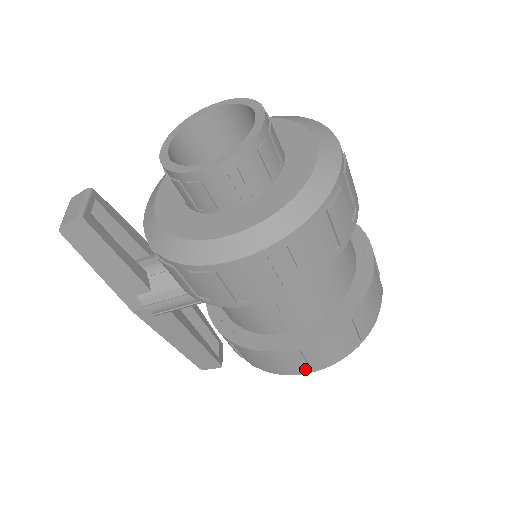
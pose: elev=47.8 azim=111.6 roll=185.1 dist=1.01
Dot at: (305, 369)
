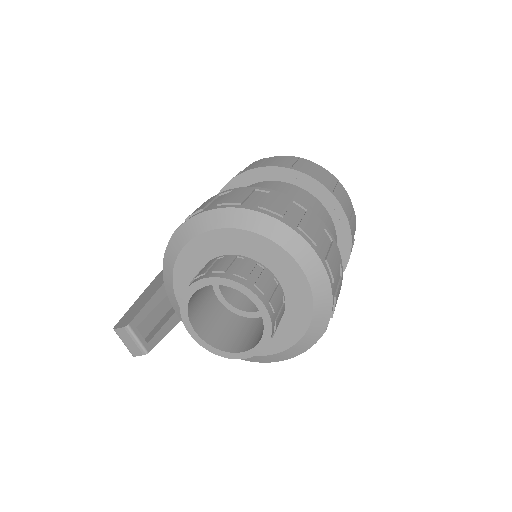
Dot at: occluded
